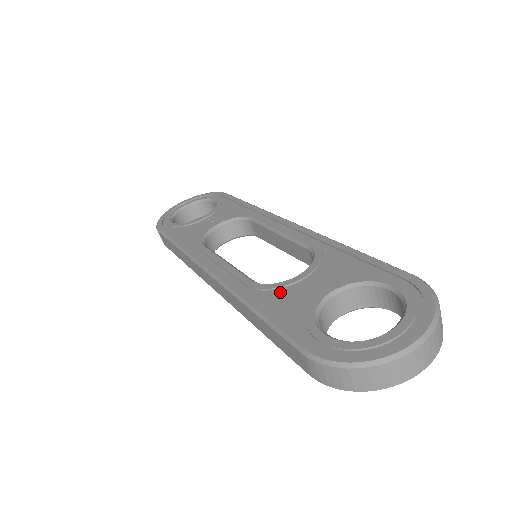
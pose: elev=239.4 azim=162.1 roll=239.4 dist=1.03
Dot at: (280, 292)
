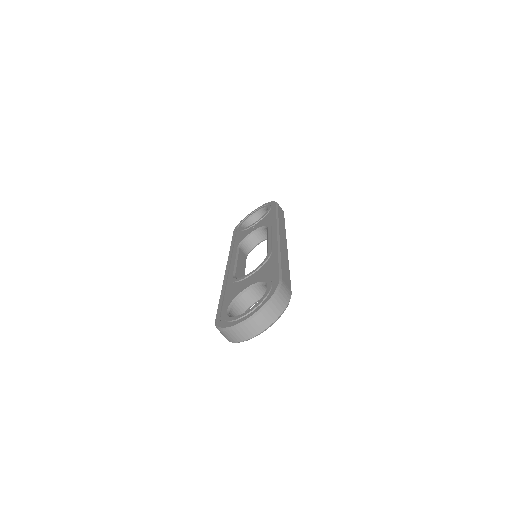
Dot at: (236, 284)
